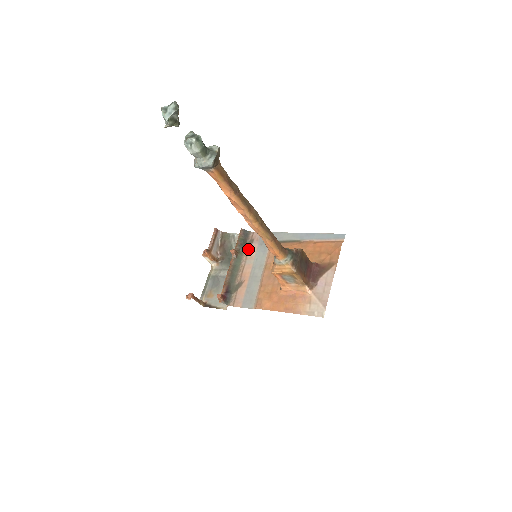
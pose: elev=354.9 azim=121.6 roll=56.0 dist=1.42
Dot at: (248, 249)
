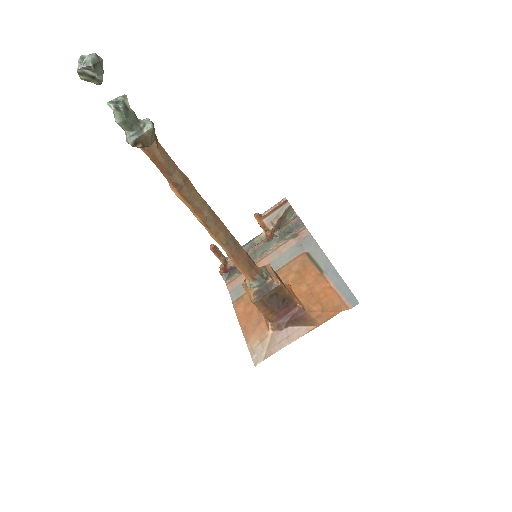
Dot at: (286, 241)
